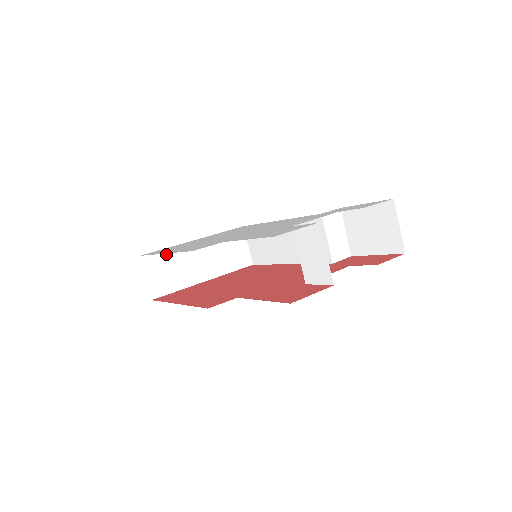
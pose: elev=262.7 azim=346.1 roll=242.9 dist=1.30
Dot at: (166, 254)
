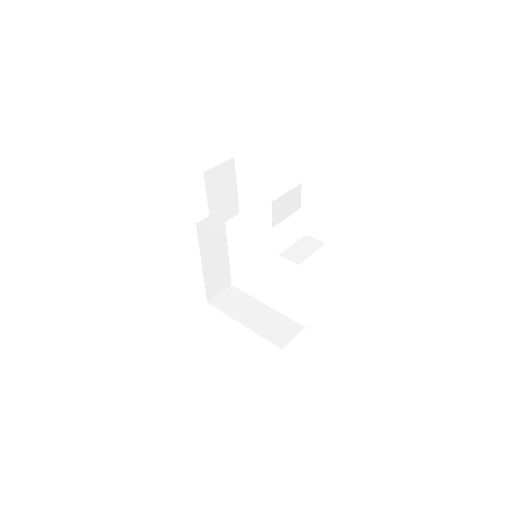
Dot at: (243, 296)
